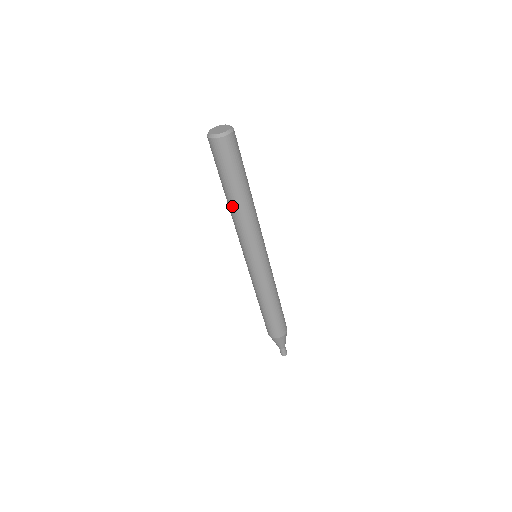
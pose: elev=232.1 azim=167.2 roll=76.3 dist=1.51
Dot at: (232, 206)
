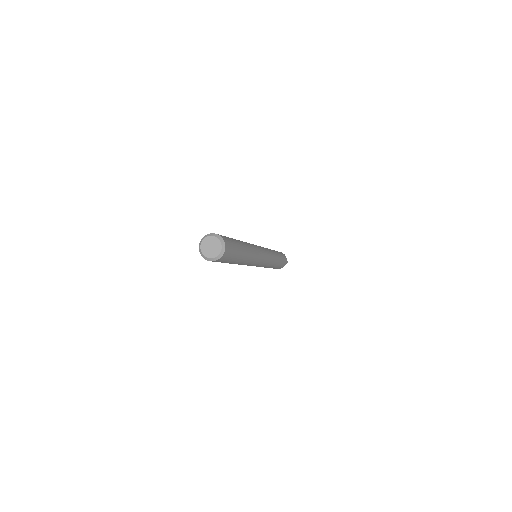
Dot at: occluded
